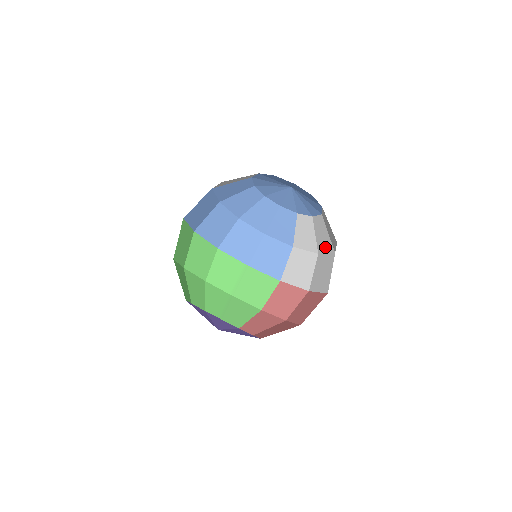
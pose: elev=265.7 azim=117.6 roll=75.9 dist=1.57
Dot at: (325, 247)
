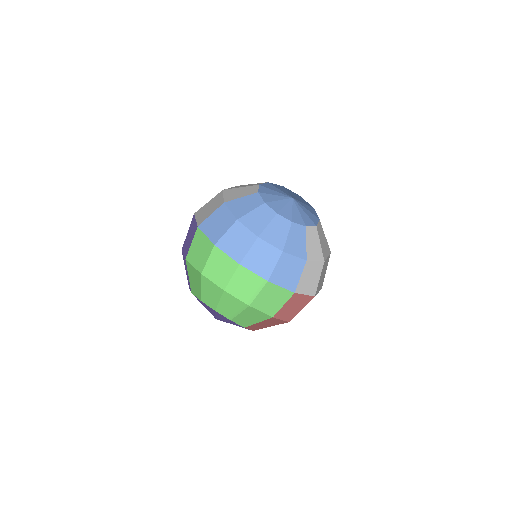
Dot at: (326, 251)
